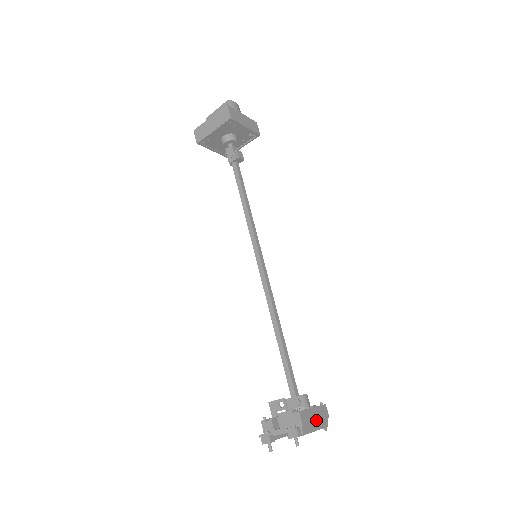
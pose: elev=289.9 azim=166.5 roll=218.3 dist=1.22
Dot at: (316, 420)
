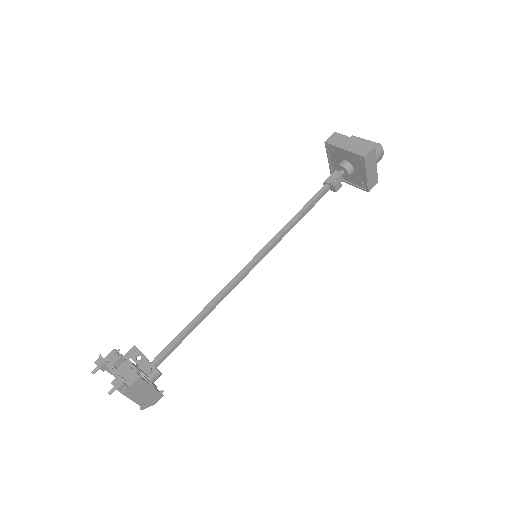
Dot at: (143, 396)
